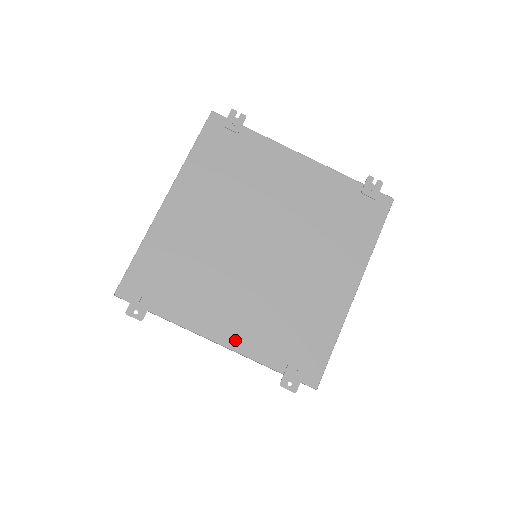
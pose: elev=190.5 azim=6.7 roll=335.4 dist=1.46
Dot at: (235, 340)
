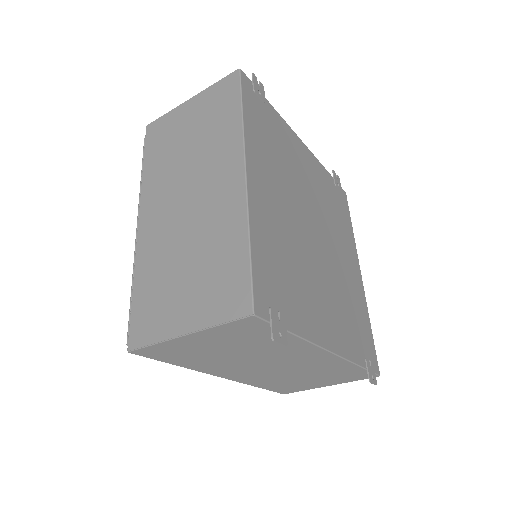
Dot at: (339, 345)
